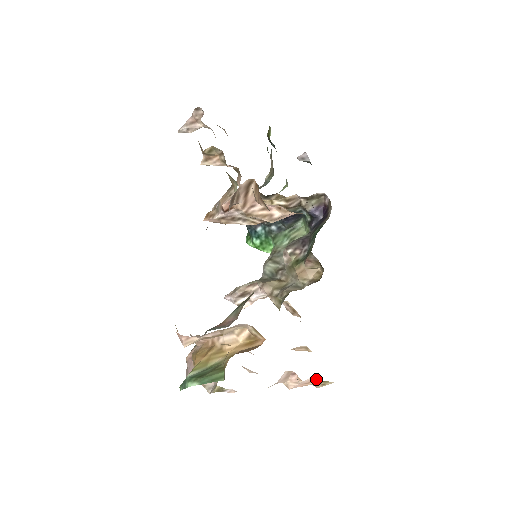
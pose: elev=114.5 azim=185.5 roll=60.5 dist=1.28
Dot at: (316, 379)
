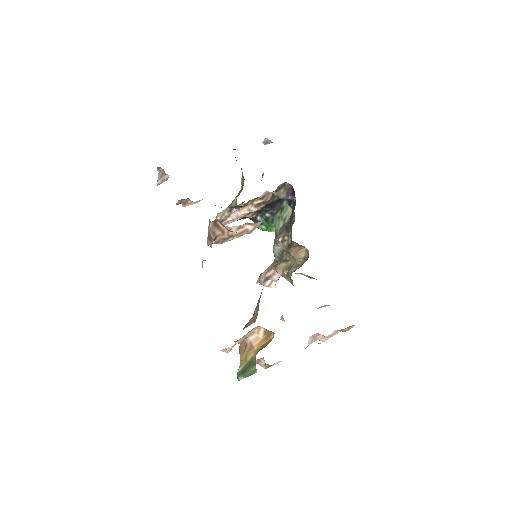
Dot at: (339, 330)
